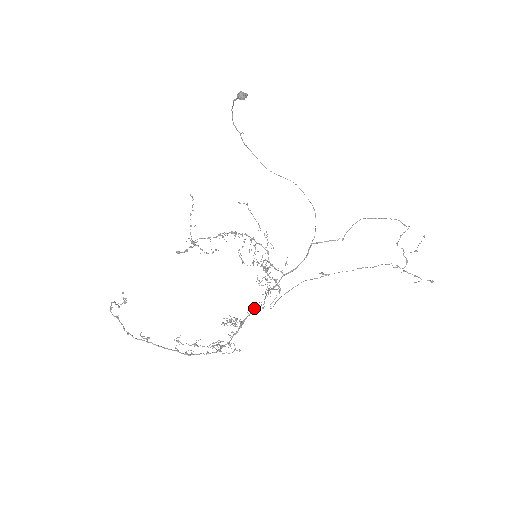
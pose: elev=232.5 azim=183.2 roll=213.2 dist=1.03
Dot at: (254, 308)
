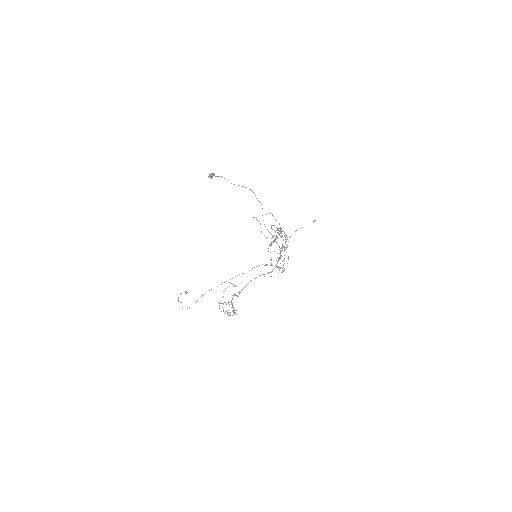
Dot at: (235, 294)
